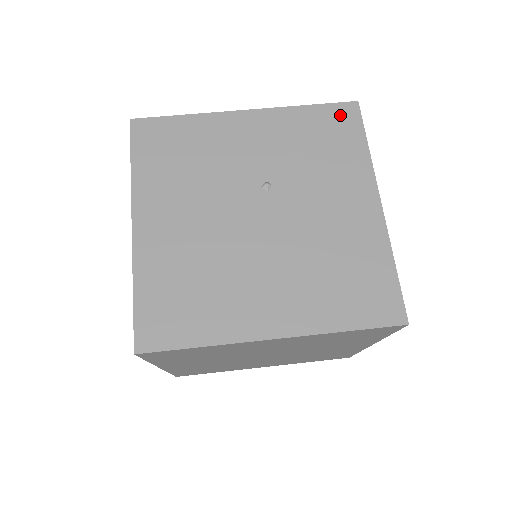
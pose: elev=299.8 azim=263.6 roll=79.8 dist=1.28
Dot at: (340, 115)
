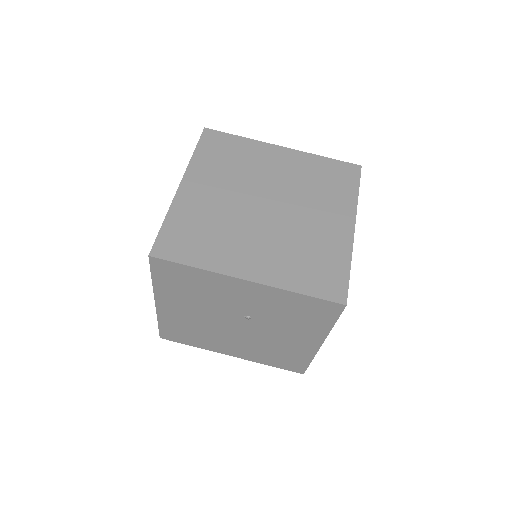
Dot at: (324, 307)
